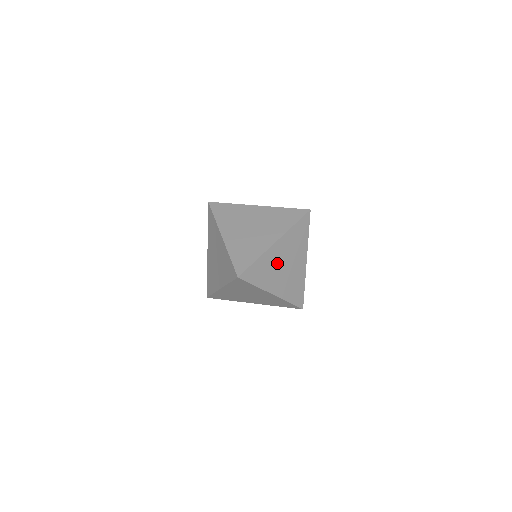
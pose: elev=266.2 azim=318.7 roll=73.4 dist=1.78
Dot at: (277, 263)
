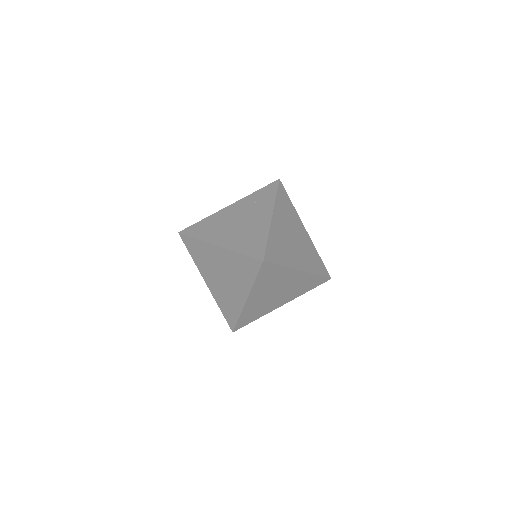
Dot at: (264, 300)
